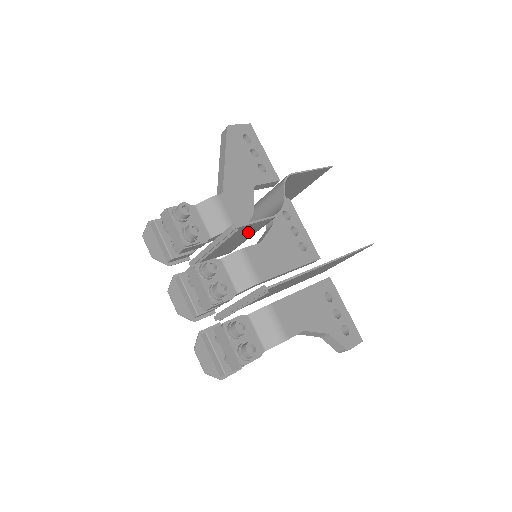
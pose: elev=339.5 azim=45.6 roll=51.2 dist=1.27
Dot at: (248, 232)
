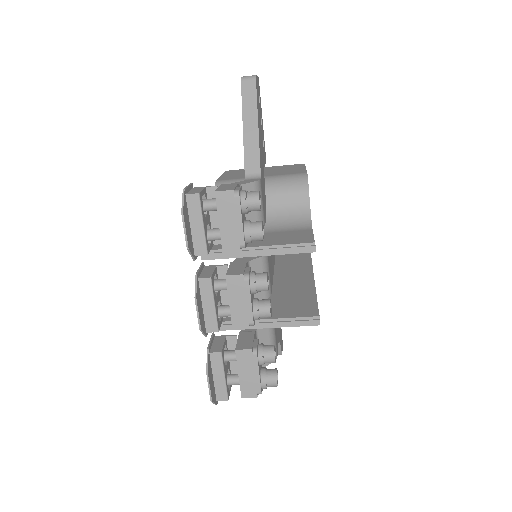
Dot at: occluded
